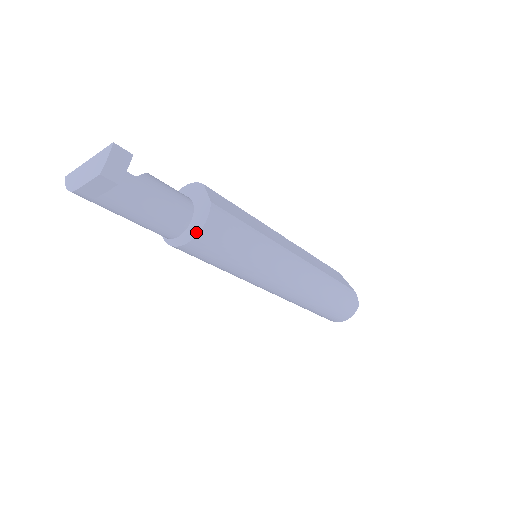
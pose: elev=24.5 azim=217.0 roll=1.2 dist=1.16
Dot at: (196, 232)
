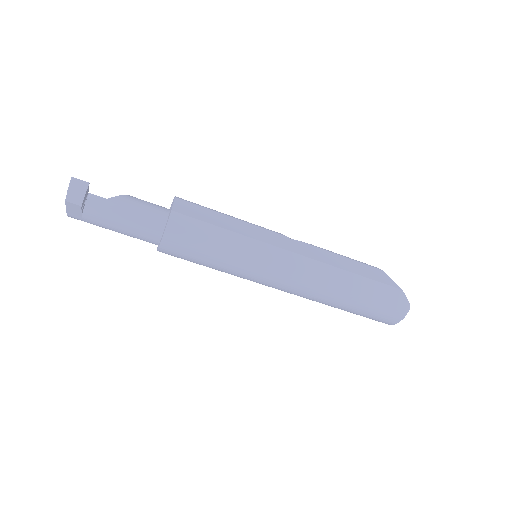
Dot at: (162, 237)
